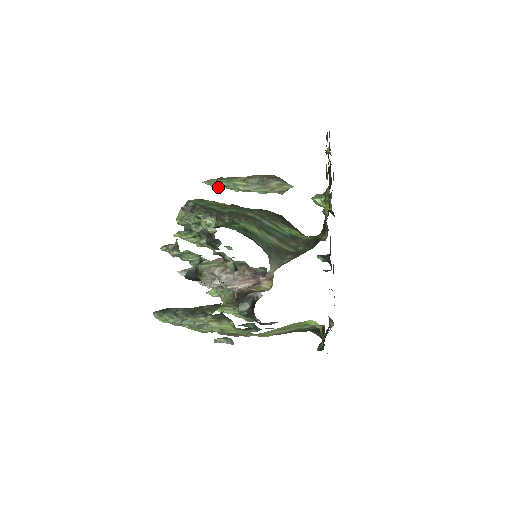
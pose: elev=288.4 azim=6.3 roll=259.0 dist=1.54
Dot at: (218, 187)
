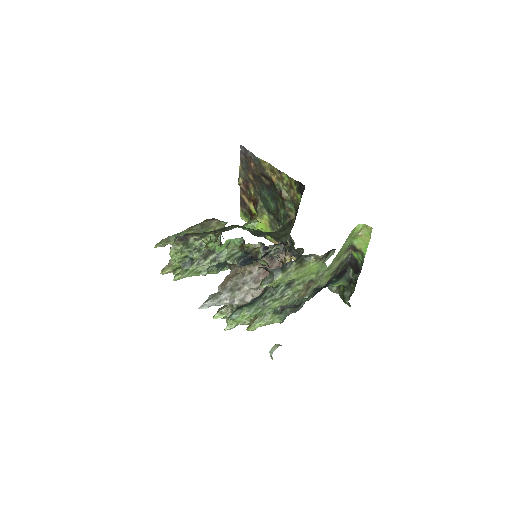
Dot at: (173, 242)
